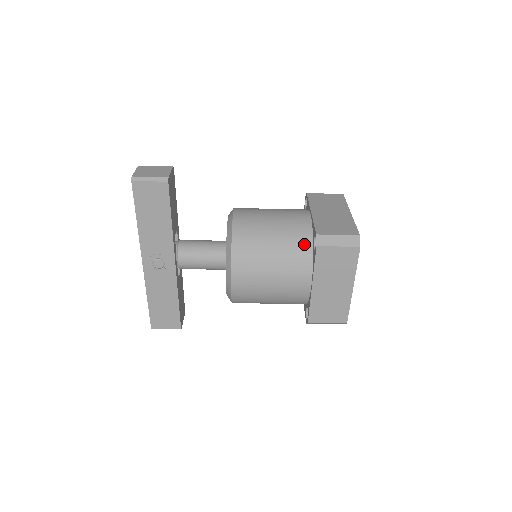
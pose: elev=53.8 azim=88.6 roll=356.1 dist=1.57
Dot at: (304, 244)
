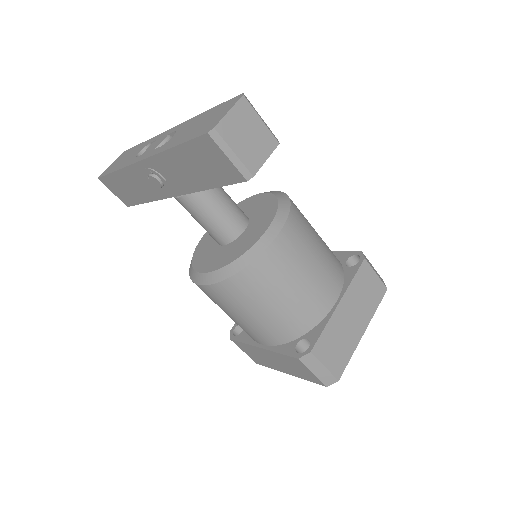
Dot at: (296, 329)
